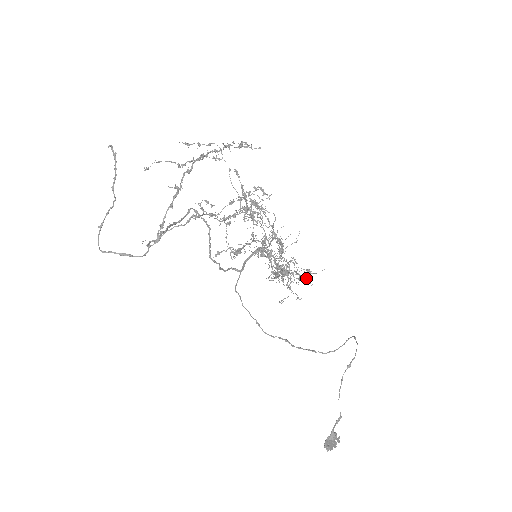
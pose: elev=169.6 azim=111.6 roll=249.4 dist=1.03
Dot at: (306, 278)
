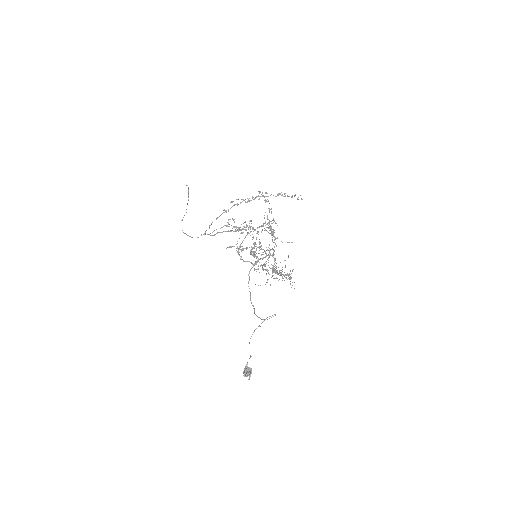
Dot at: occluded
